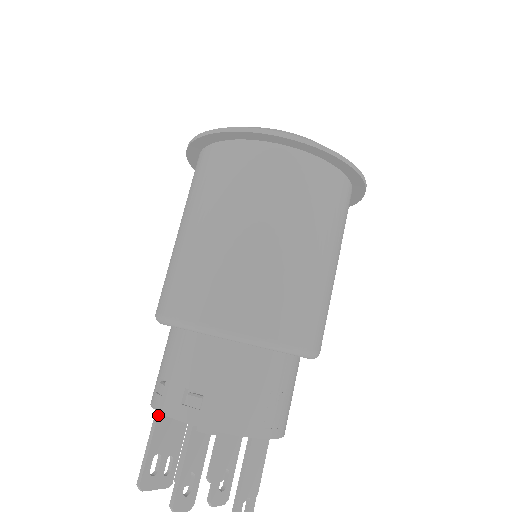
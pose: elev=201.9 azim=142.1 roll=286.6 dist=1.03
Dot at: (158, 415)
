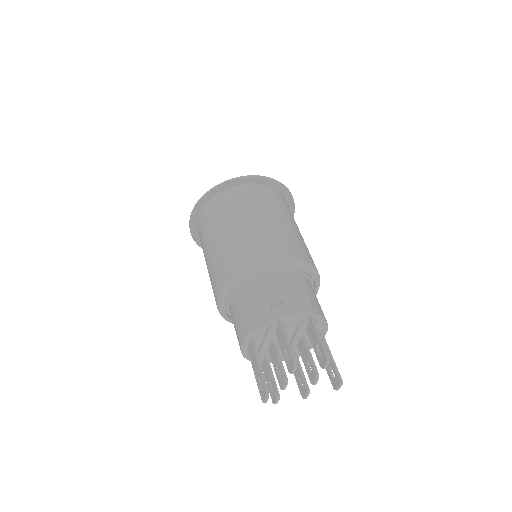
Dot at: (282, 322)
